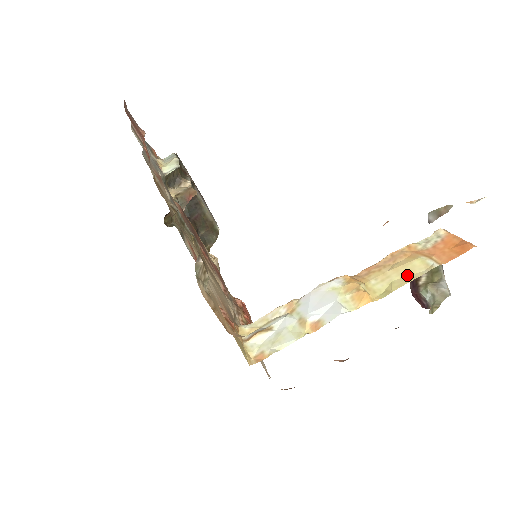
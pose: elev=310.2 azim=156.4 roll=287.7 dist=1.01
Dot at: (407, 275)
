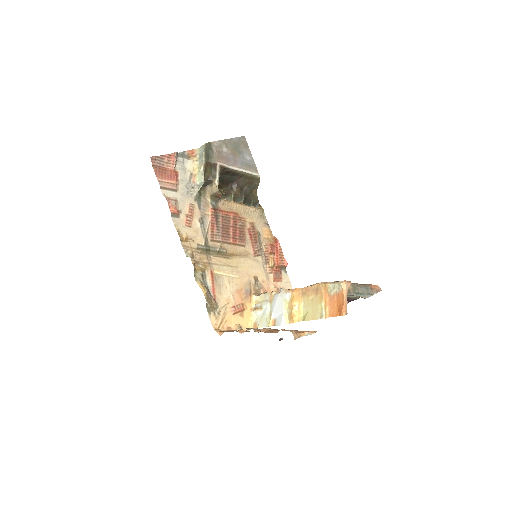
Dot at: (314, 313)
